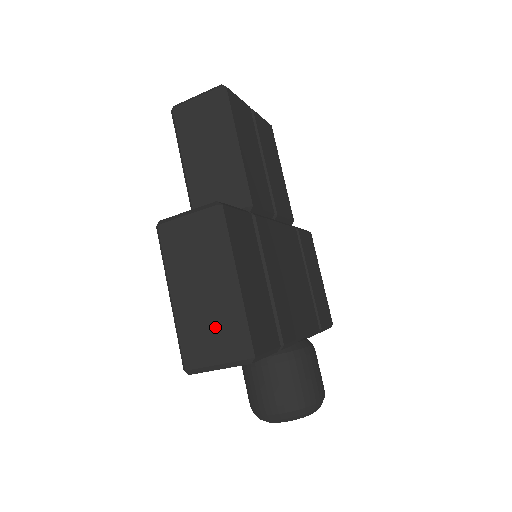
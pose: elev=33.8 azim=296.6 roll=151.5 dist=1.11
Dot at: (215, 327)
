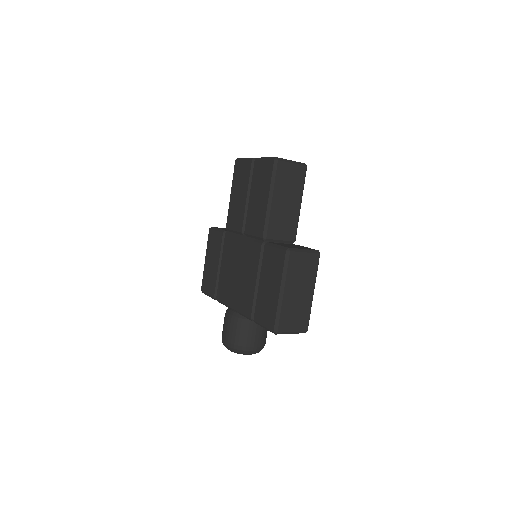
Dot at: (299, 313)
